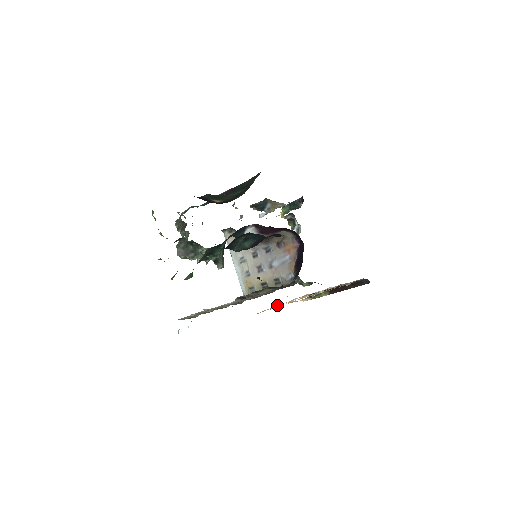
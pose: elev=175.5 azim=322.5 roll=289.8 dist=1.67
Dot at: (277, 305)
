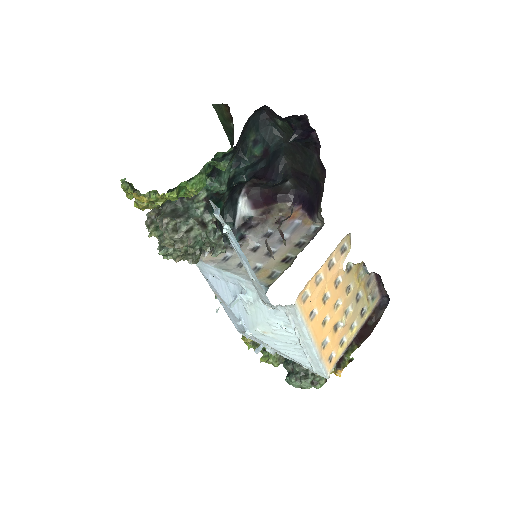
Dot at: (311, 315)
